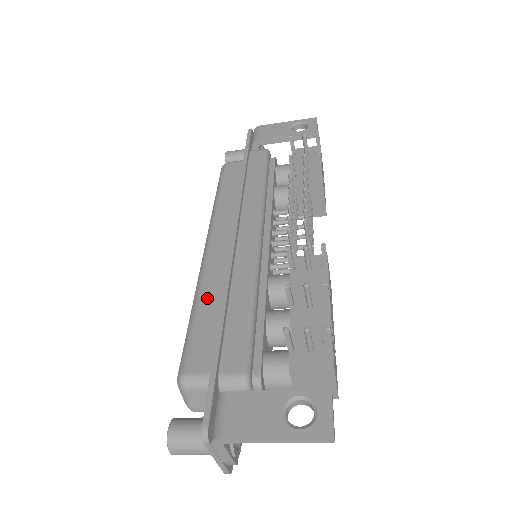
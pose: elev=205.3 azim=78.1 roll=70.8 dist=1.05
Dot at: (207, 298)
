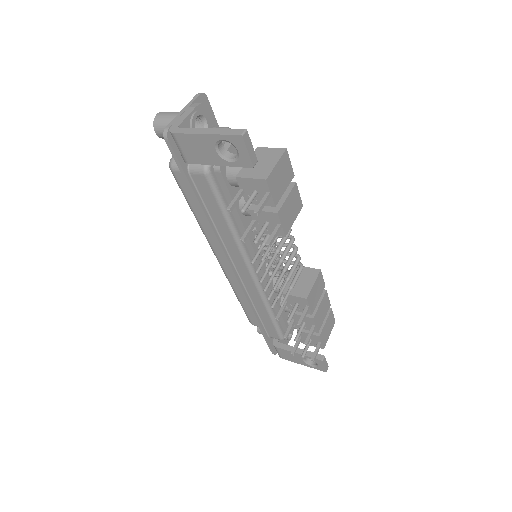
Dot at: (241, 296)
